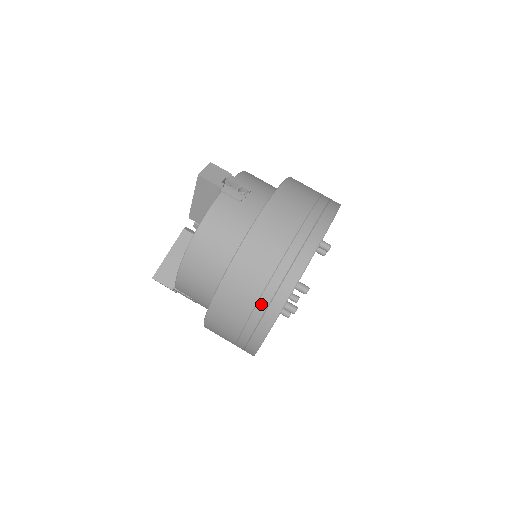
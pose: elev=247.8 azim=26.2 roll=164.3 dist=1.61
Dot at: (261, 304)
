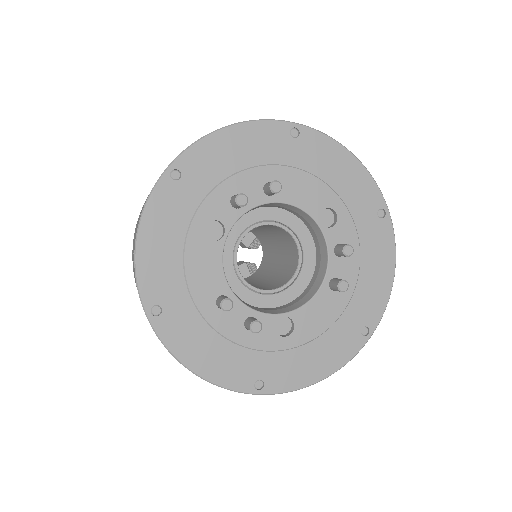
Dot at: occluded
